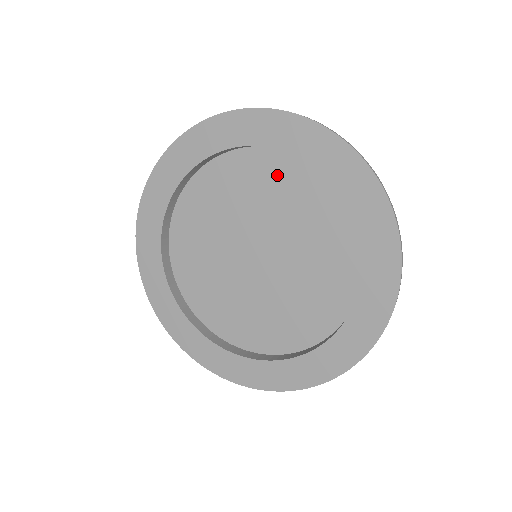
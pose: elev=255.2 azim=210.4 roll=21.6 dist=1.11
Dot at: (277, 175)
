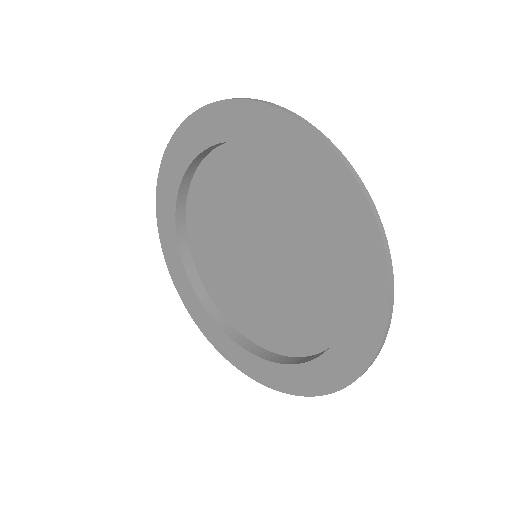
Dot at: (248, 167)
